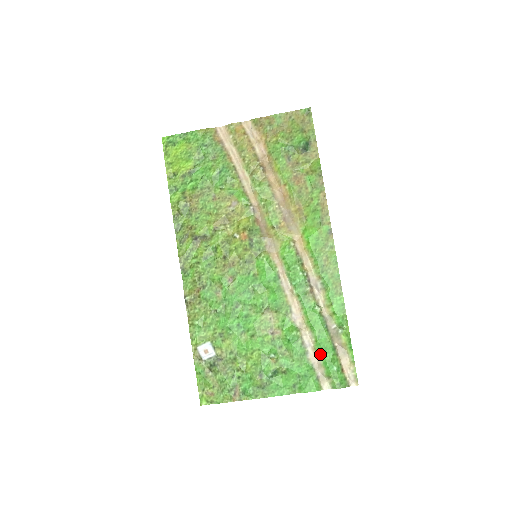
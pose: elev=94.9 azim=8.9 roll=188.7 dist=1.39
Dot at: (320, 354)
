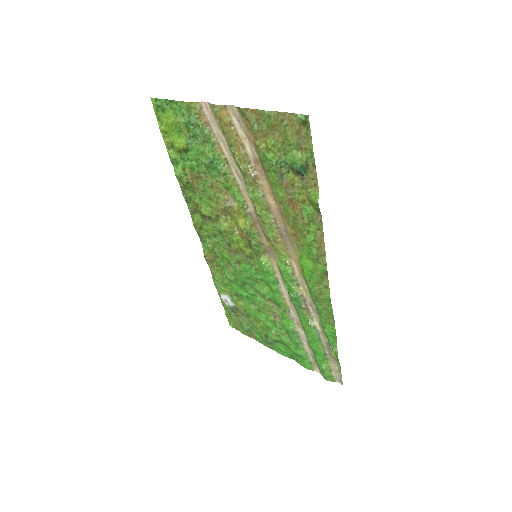
Dot at: (313, 351)
